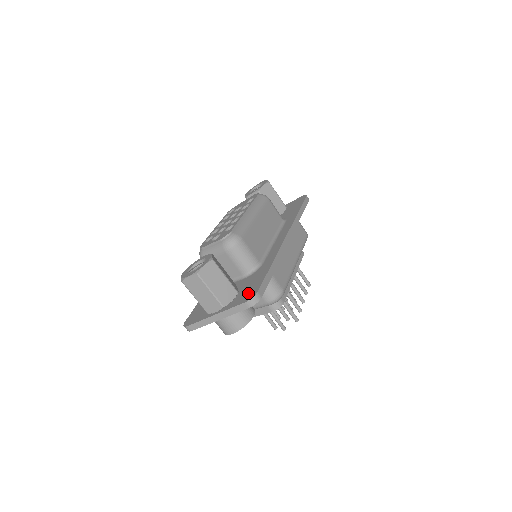
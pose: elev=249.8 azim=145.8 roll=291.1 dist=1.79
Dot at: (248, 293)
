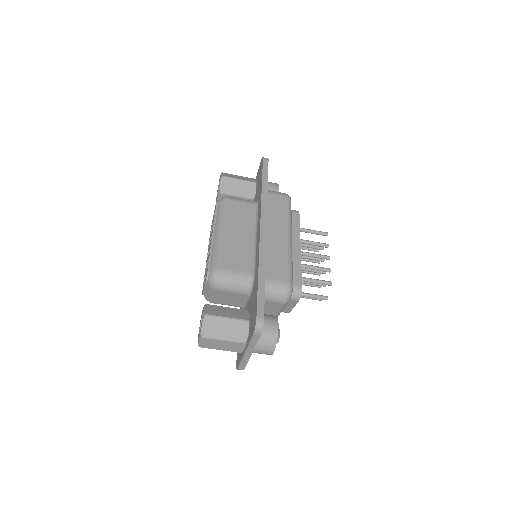
Dot at: (253, 320)
